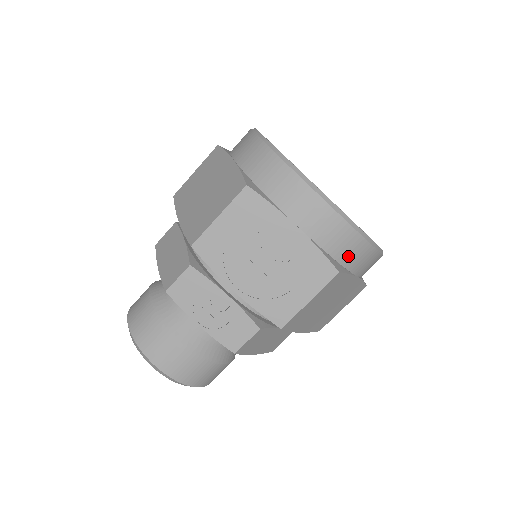
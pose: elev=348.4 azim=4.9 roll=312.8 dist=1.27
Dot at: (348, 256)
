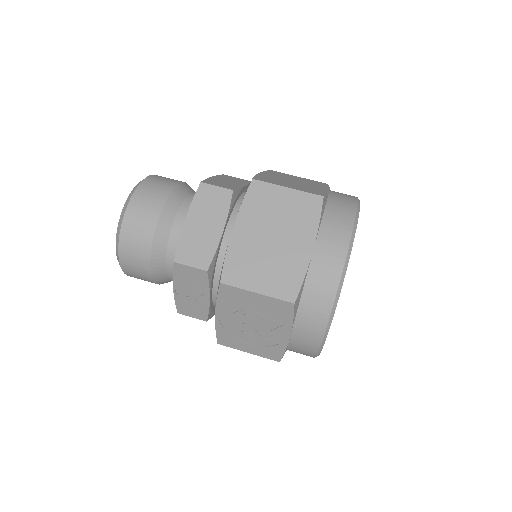
Dot at: occluded
